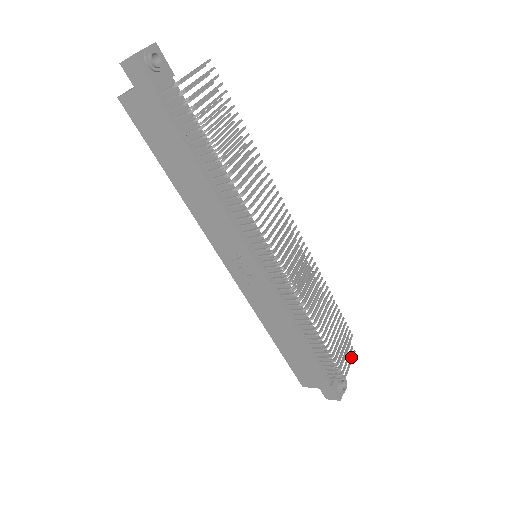
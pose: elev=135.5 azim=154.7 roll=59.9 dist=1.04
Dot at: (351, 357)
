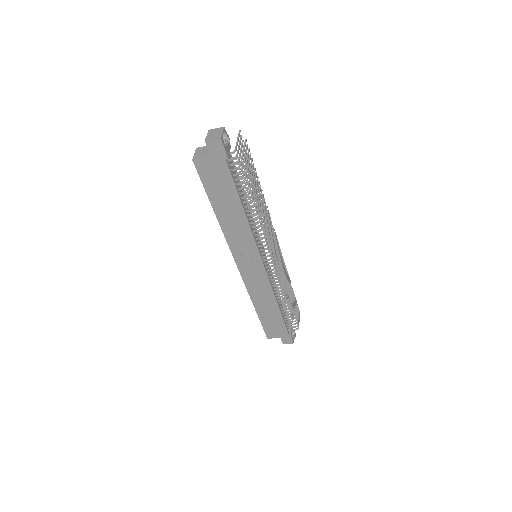
Dot at: occluded
